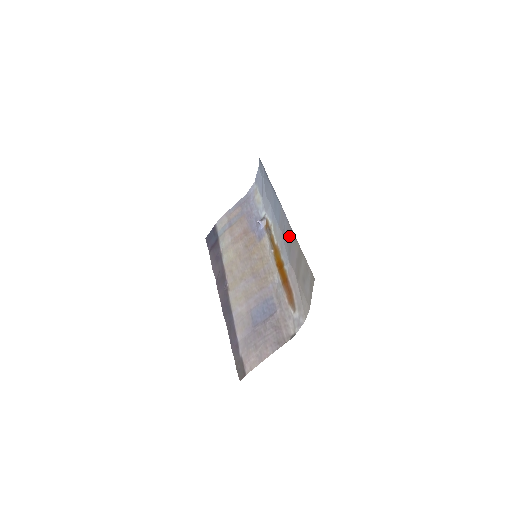
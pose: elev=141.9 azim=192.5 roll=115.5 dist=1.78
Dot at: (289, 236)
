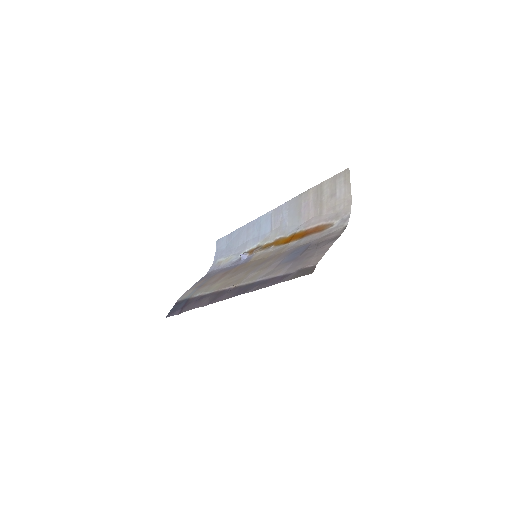
Dot at: (294, 206)
